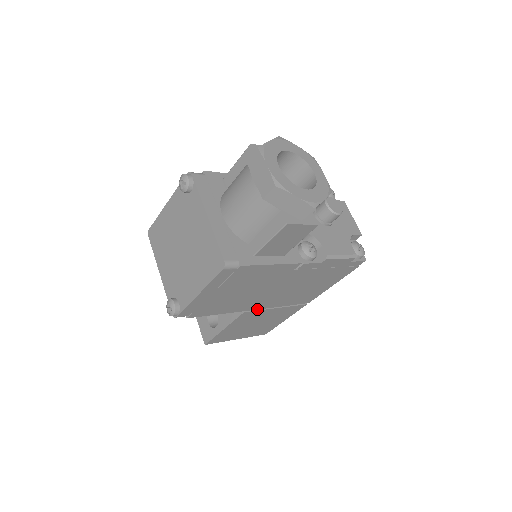
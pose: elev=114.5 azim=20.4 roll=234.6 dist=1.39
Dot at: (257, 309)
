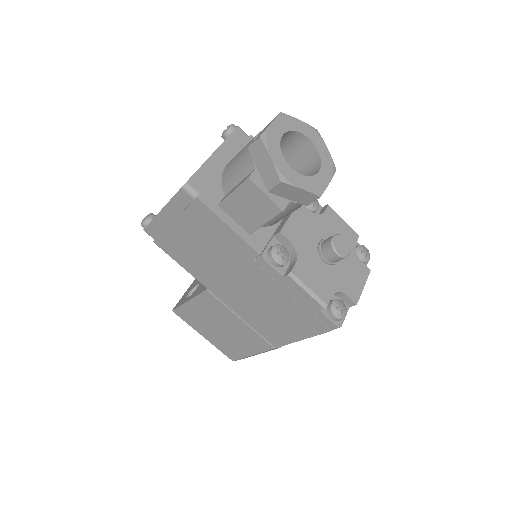
Dot at: (220, 299)
